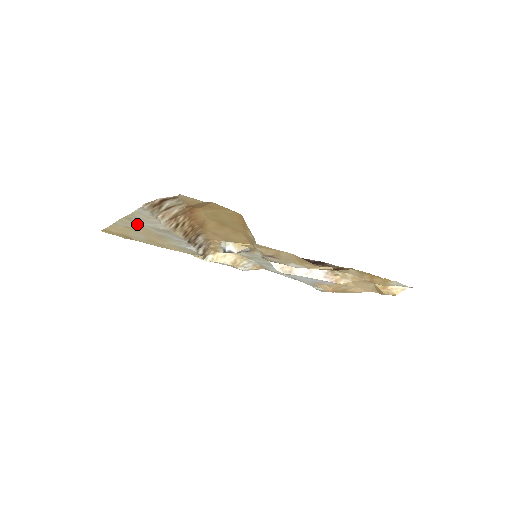
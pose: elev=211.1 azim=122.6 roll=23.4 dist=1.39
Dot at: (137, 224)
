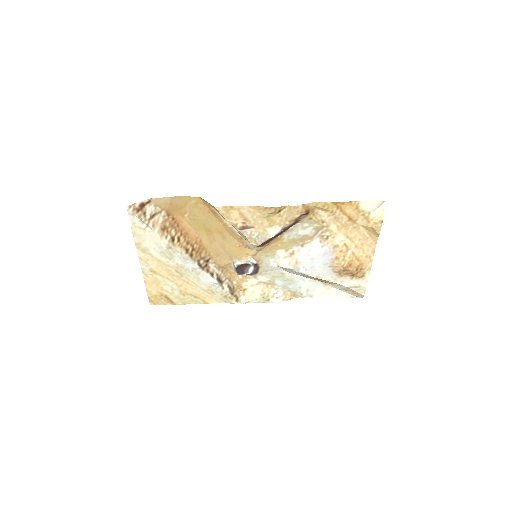
Dot at: (151, 257)
